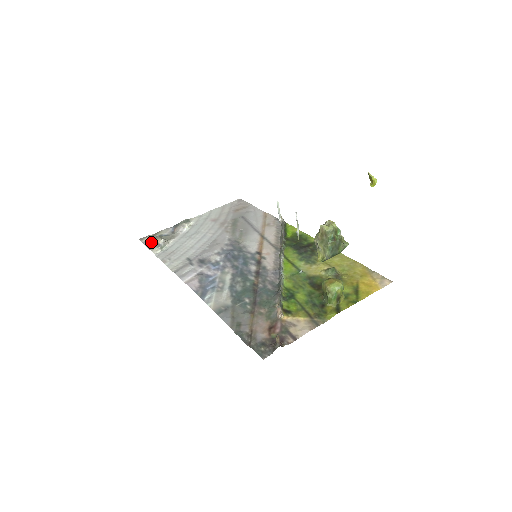
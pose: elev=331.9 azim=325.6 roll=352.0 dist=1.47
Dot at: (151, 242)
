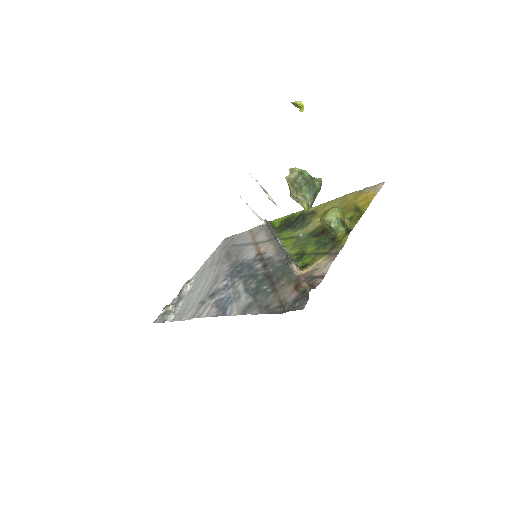
Dot at: occluded
